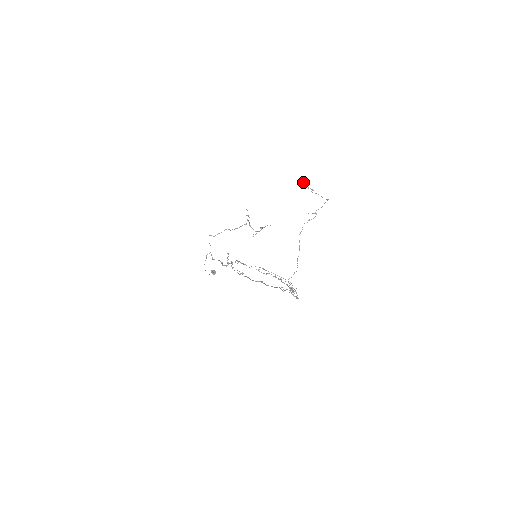
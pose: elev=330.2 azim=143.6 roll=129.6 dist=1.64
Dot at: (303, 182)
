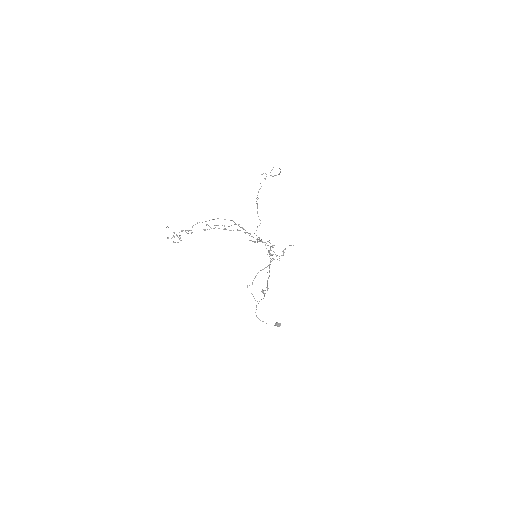
Dot at: (261, 174)
